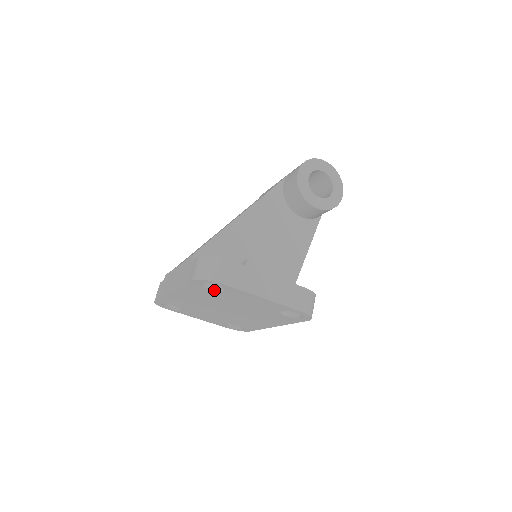
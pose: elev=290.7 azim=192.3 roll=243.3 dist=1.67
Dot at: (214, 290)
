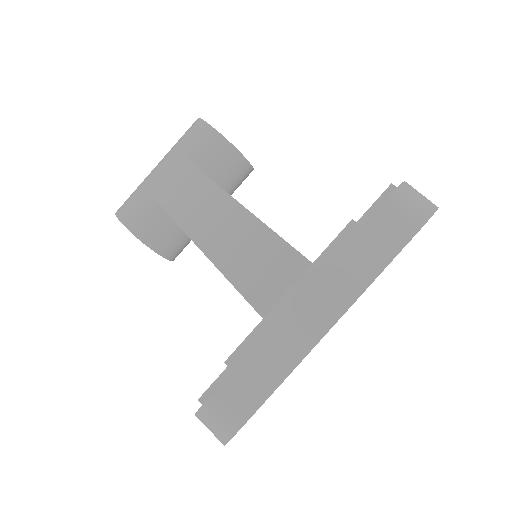
Dot at: occluded
